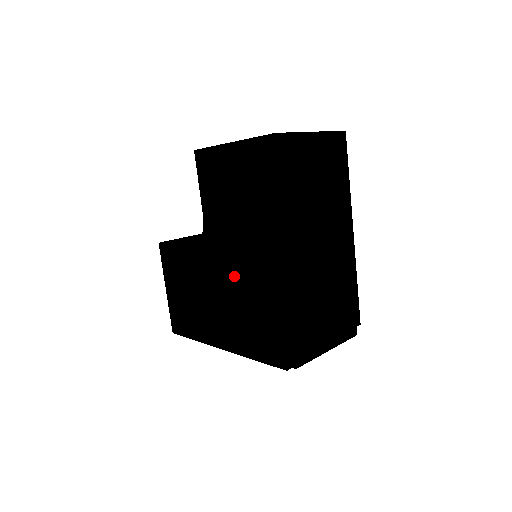
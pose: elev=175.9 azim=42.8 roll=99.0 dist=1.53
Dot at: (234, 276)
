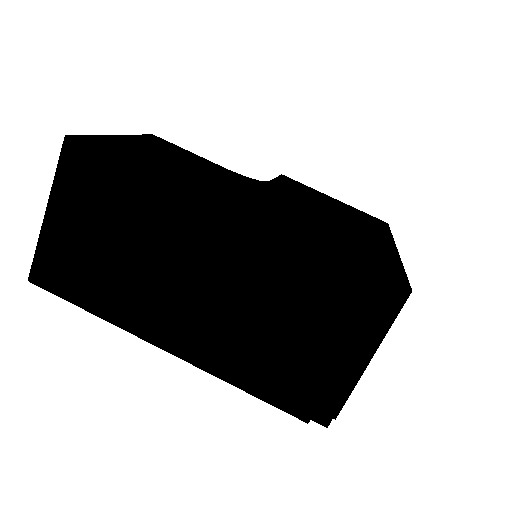
Dot at: occluded
